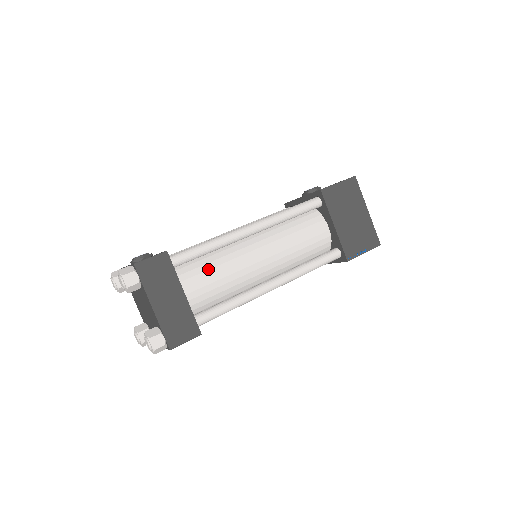
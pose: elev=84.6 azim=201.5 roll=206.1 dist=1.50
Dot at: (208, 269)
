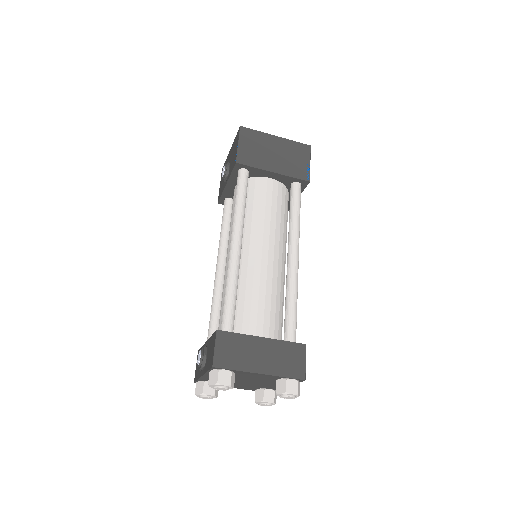
Dot at: (250, 304)
